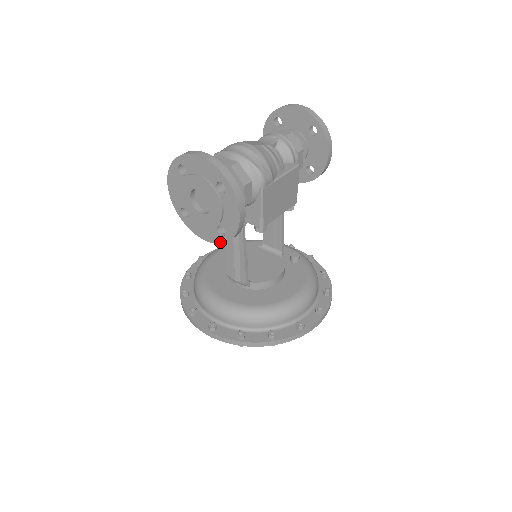
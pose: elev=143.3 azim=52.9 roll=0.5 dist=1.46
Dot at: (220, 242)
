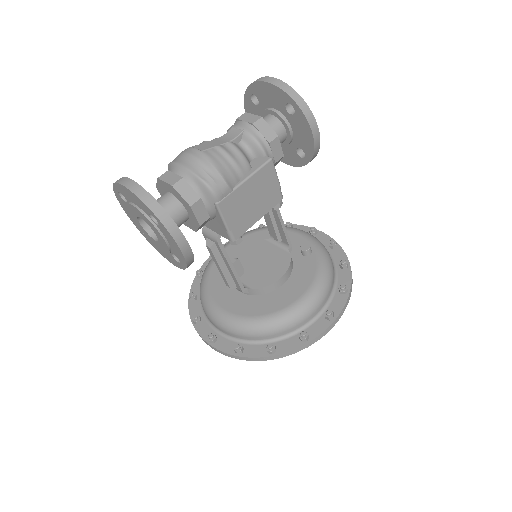
Dot at: (181, 268)
